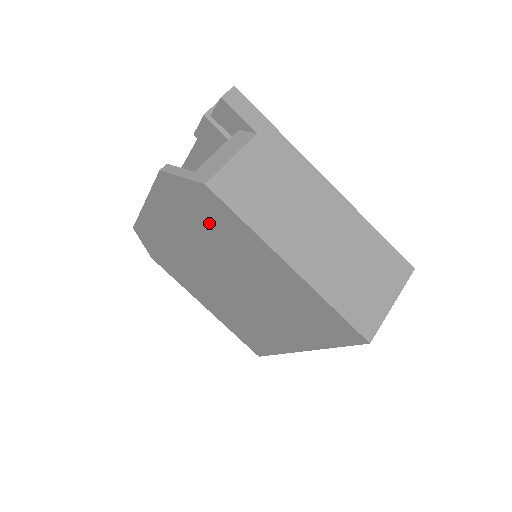
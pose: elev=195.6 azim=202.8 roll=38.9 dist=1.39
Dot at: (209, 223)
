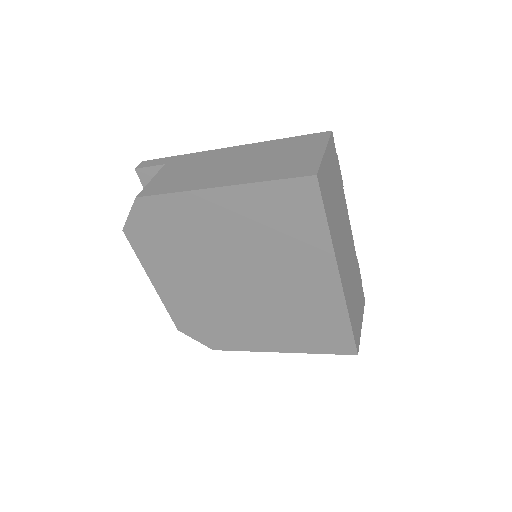
Dot at: (172, 232)
